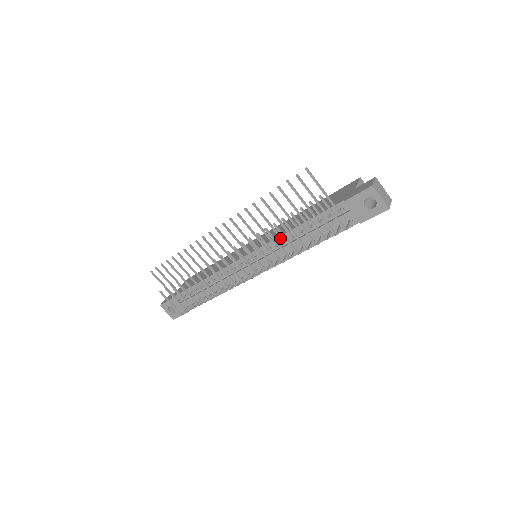
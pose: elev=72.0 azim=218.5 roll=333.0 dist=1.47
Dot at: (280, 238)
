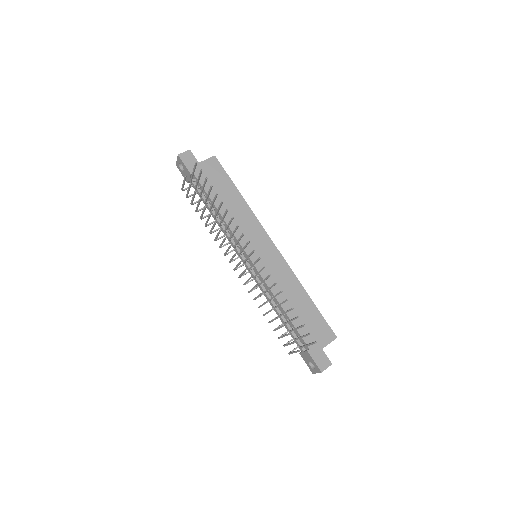
Dot at: (269, 300)
